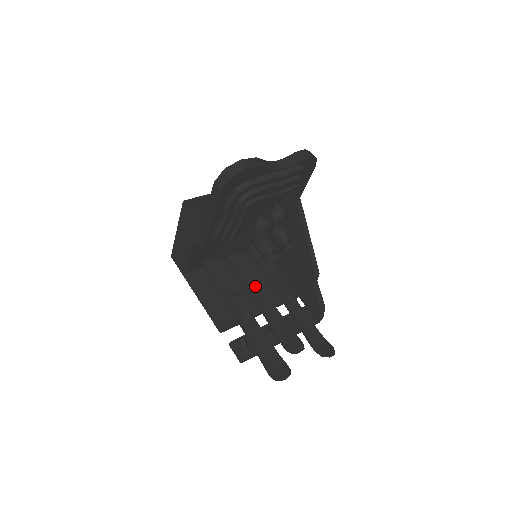
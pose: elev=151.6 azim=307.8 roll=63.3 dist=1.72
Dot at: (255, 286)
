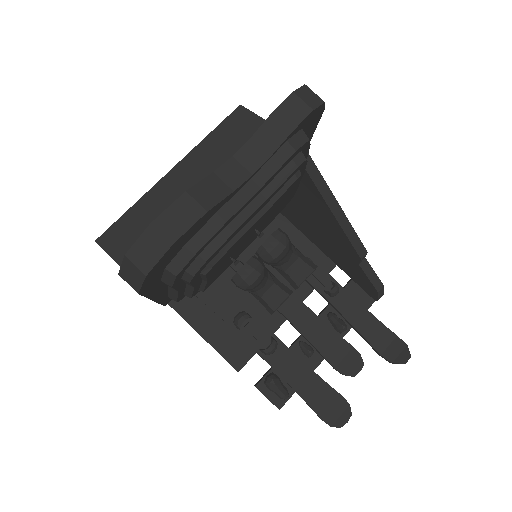
Dot at: occluded
